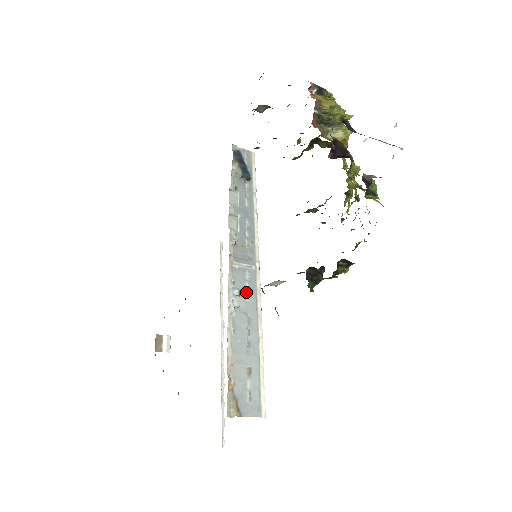
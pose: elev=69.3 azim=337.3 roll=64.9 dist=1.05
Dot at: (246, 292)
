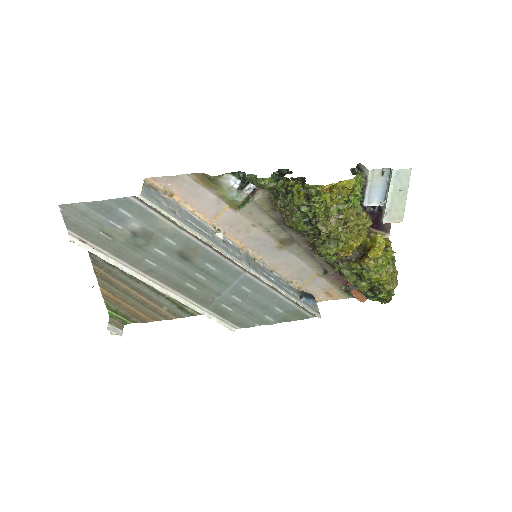
Dot at: (226, 247)
